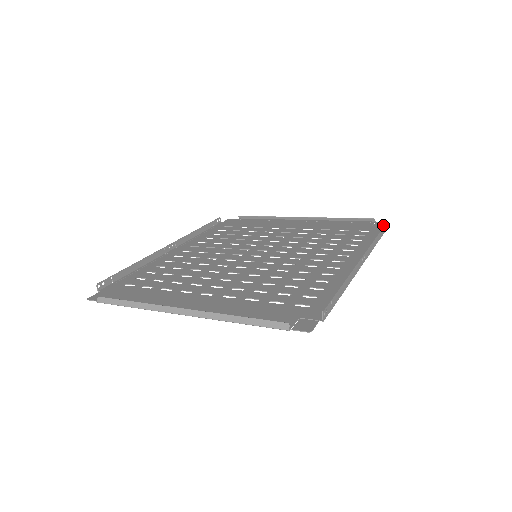
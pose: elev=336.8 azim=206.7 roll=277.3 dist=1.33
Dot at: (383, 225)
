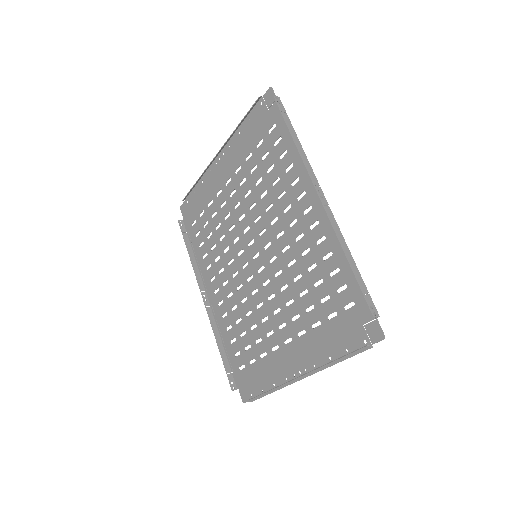
Dot at: (273, 99)
